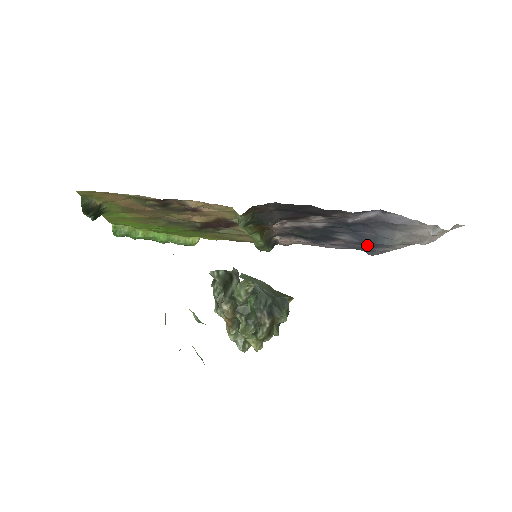
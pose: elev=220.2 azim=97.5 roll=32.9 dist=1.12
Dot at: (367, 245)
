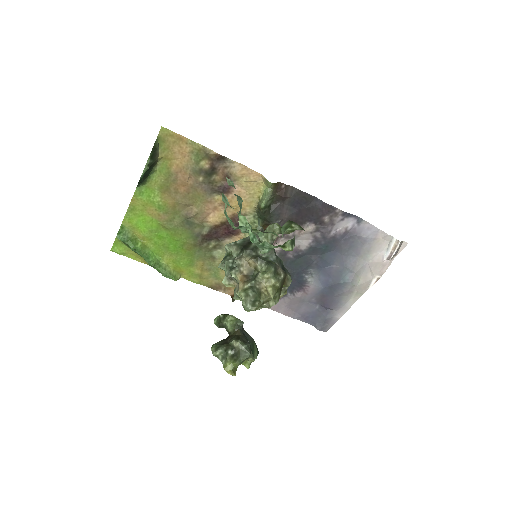
Dot at: (323, 302)
